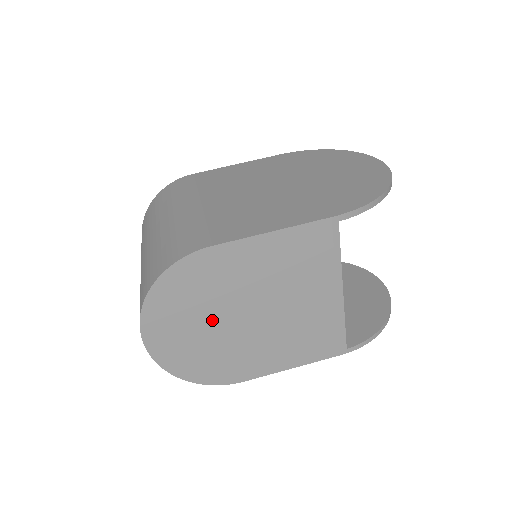
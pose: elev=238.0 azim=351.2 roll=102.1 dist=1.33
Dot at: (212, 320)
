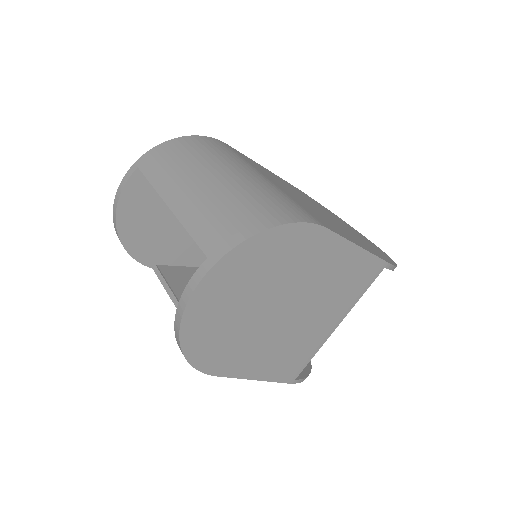
Dot at: (261, 297)
